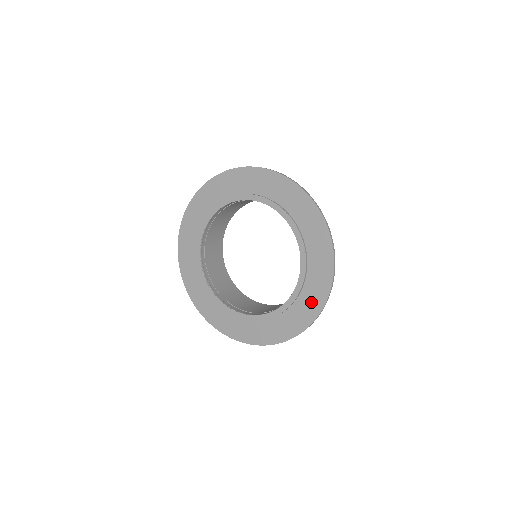
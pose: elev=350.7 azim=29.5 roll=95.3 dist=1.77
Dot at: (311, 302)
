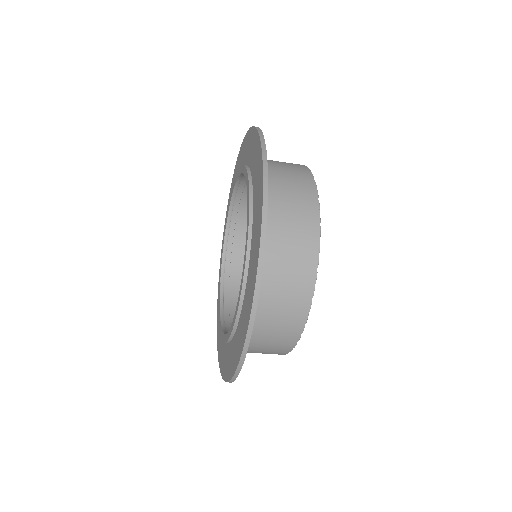
Dot at: (244, 322)
